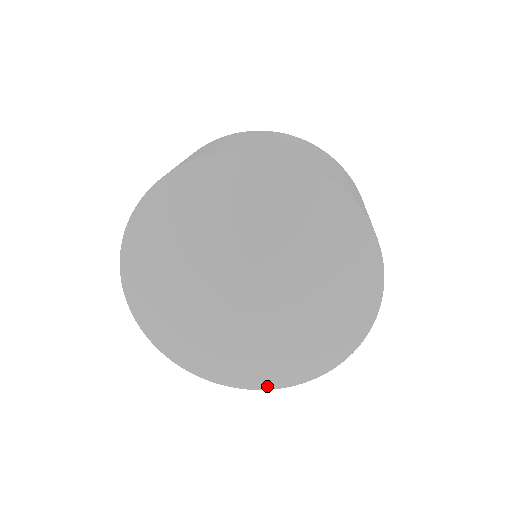
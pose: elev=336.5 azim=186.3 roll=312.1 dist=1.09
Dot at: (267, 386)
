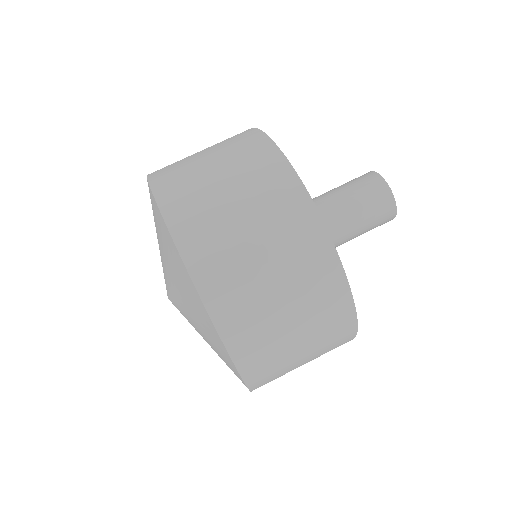
Dot at: occluded
